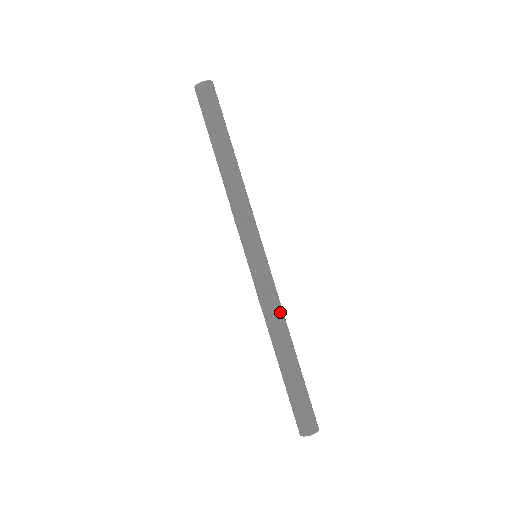
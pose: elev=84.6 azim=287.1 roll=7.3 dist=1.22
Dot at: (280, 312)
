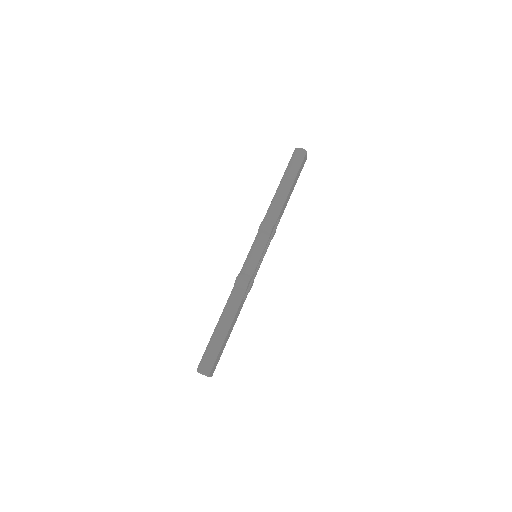
Dot at: (243, 293)
